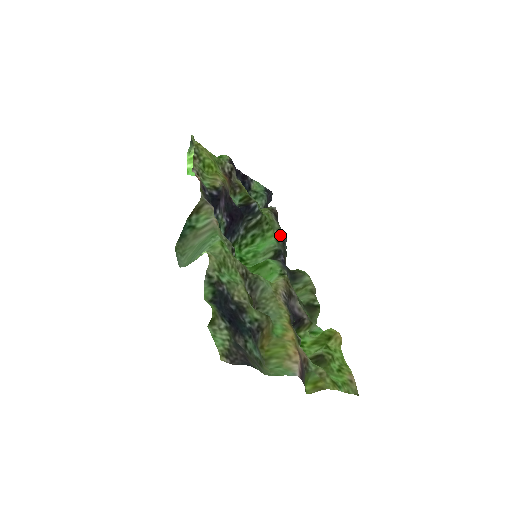
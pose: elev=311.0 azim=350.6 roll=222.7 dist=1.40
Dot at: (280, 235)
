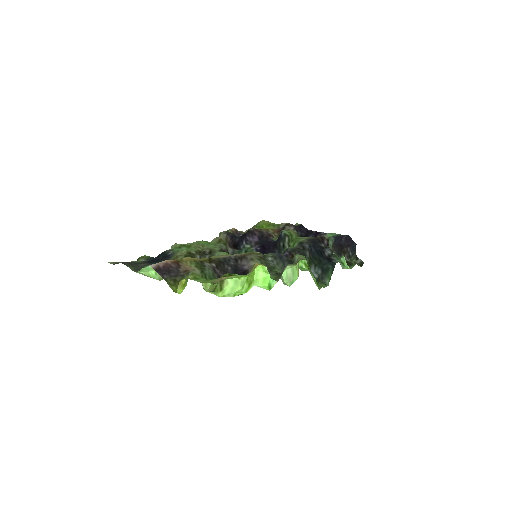
Dot at: (300, 244)
